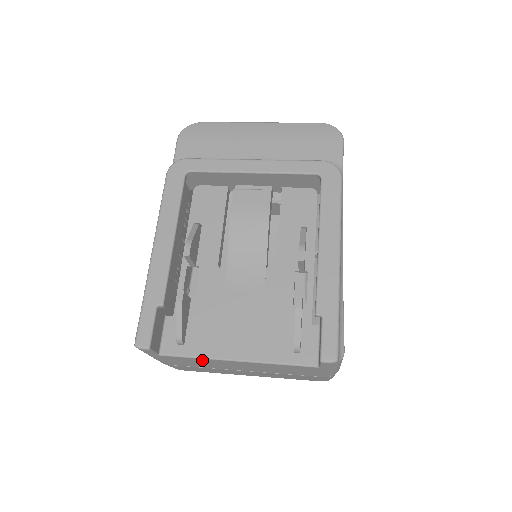
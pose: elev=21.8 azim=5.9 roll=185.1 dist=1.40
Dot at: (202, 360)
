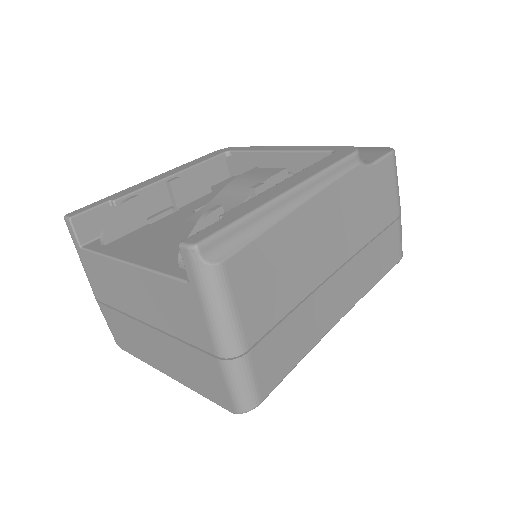
Dot at: (107, 265)
